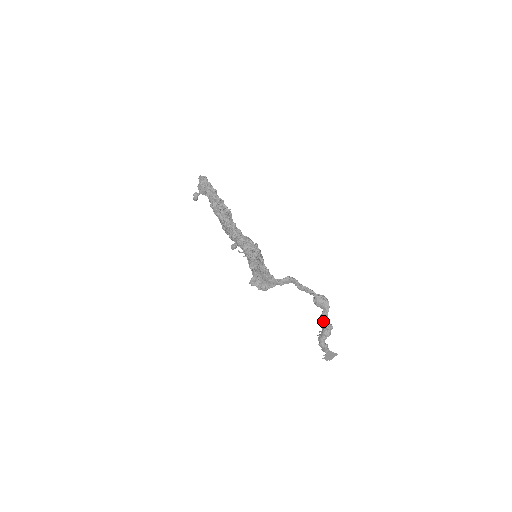
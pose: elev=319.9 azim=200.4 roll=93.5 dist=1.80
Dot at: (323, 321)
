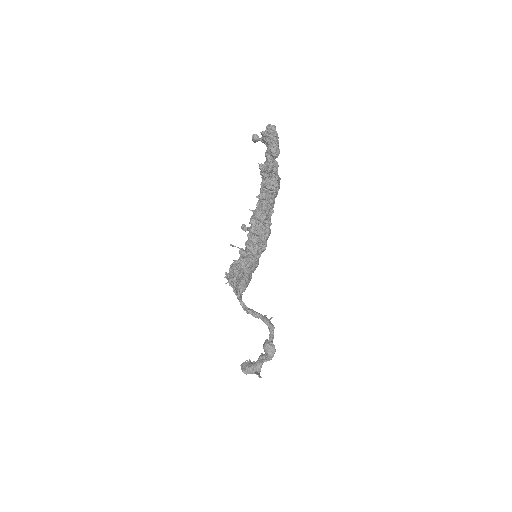
Dot at: (259, 359)
